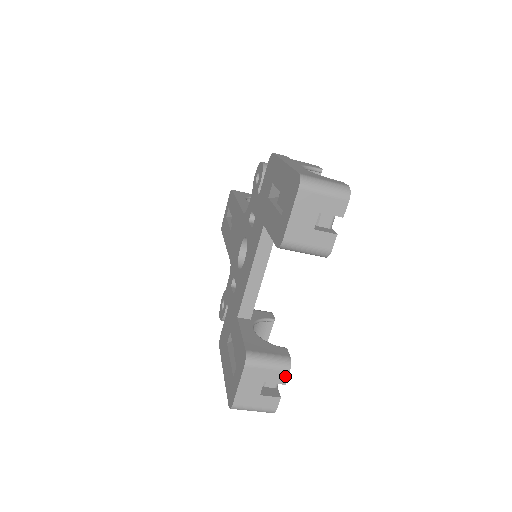
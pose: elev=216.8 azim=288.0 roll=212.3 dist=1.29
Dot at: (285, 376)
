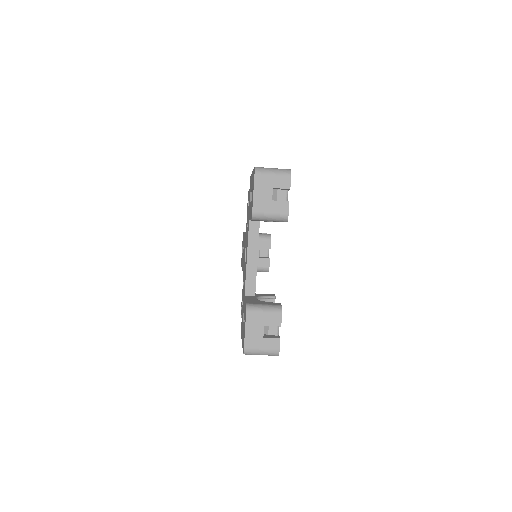
Dot at: (279, 319)
